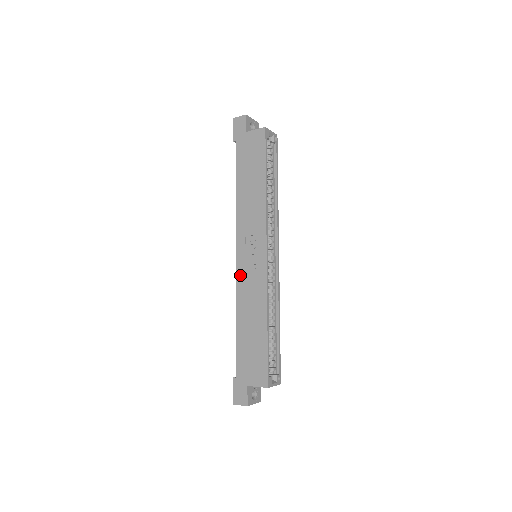
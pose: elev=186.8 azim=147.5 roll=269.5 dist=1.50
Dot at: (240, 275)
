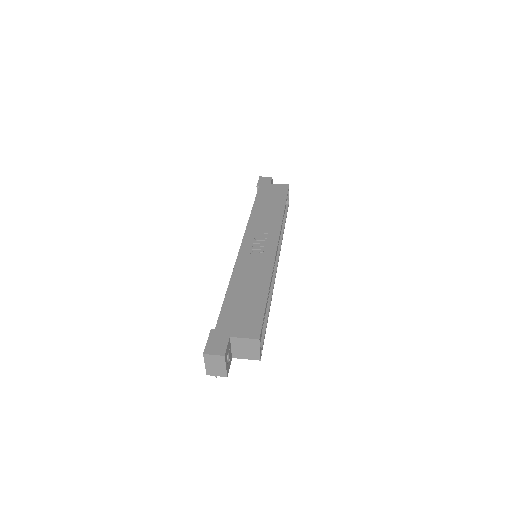
Dot at: (243, 254)
